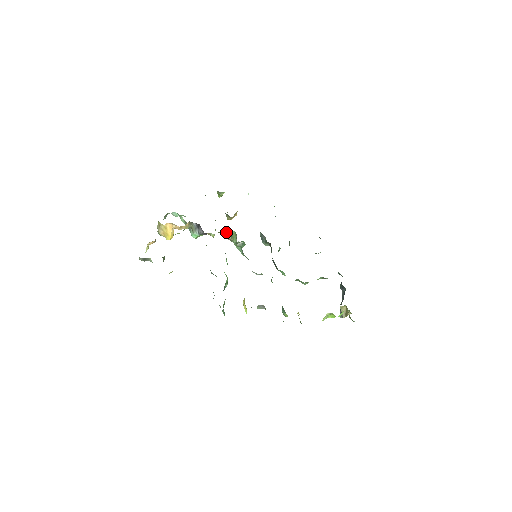
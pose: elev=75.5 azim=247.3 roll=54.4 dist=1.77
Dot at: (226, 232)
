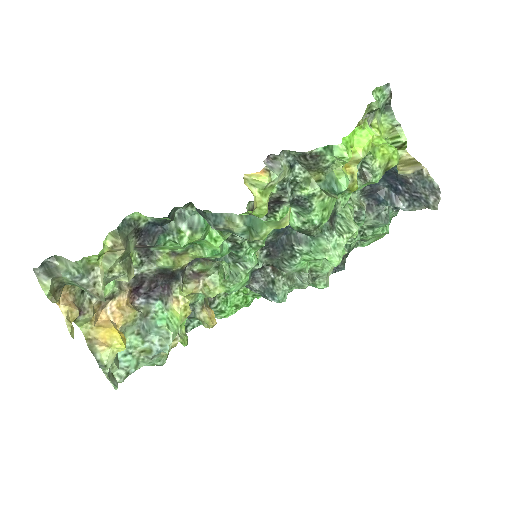
Dot at: (192, 277)
